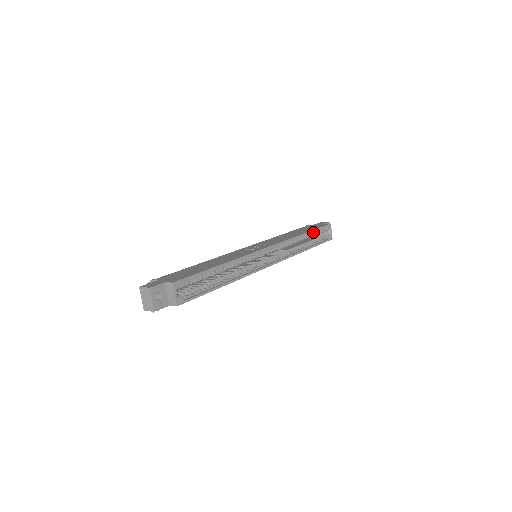
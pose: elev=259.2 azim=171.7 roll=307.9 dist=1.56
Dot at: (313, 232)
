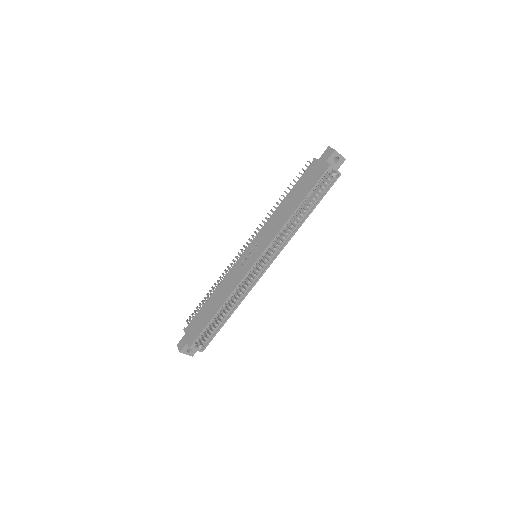
Dot at: (308, 195)
